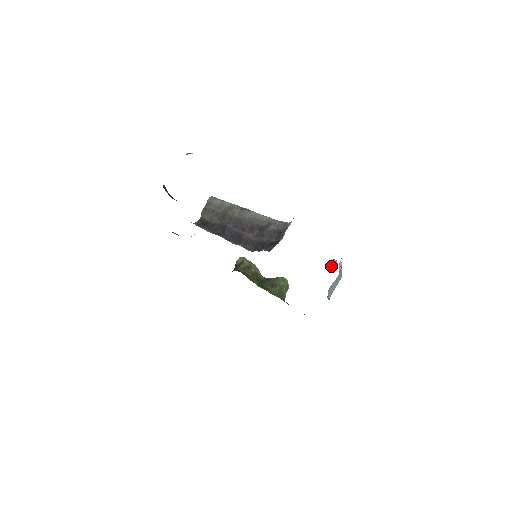
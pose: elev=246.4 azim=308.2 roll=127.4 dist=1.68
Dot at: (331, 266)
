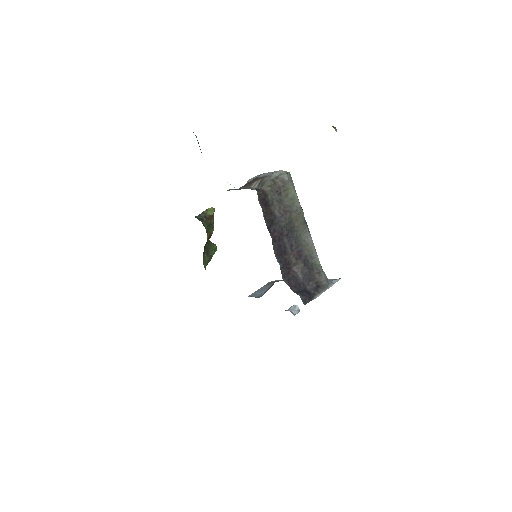
Dot at: (294, 313)
